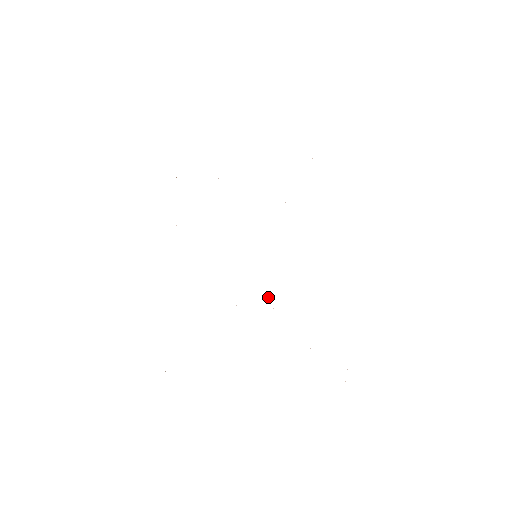
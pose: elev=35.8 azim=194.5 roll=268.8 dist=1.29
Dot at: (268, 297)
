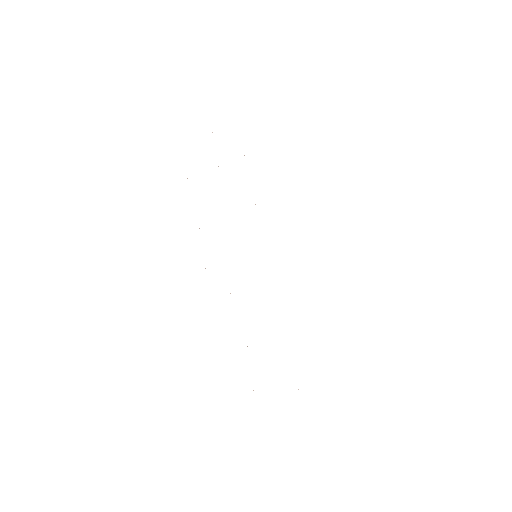
Dot at: occluded
